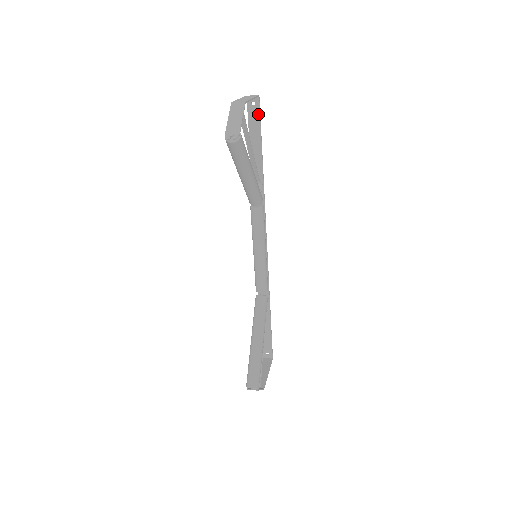
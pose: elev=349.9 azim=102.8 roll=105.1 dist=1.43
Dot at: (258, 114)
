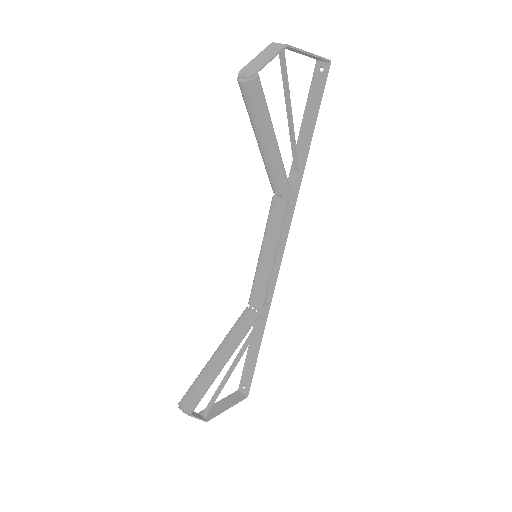
Dot at: (322, 84)
